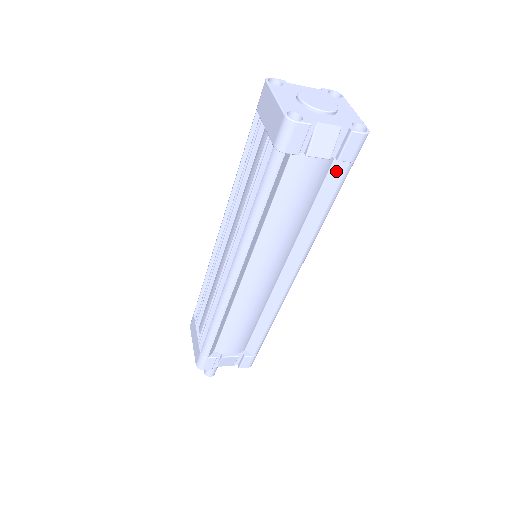
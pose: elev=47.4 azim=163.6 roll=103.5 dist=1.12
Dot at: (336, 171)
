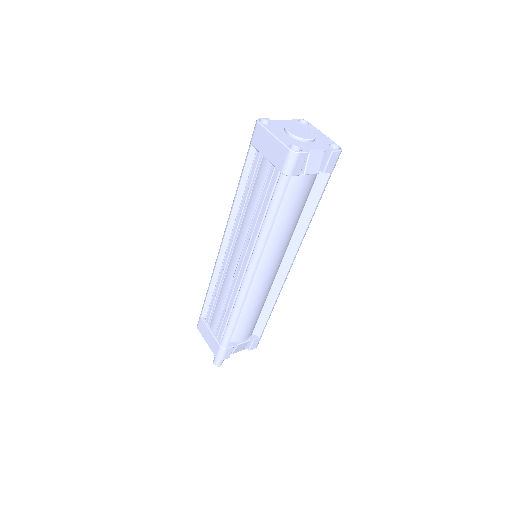
Dot at: (320, 180)
